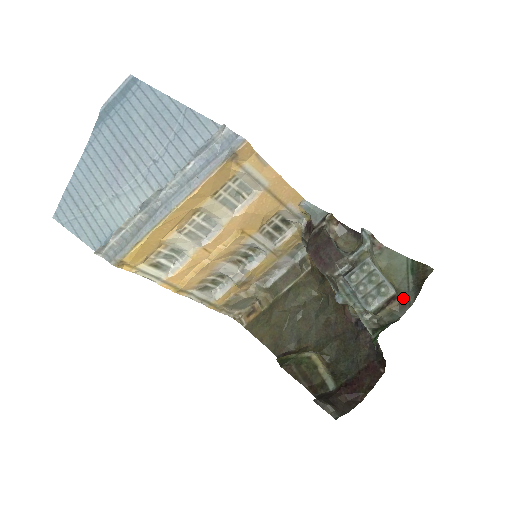
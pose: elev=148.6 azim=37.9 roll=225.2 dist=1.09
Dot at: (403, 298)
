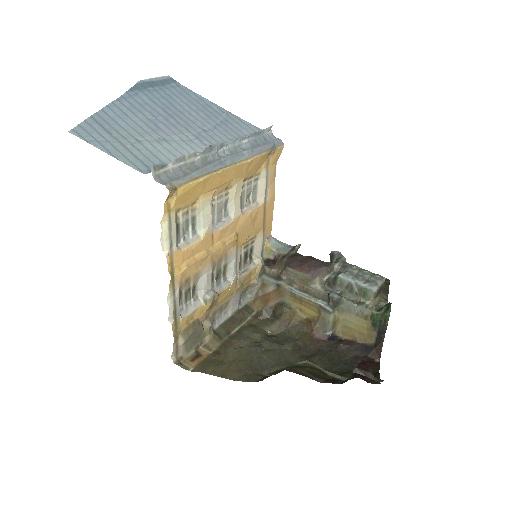
Dot at: occluded
